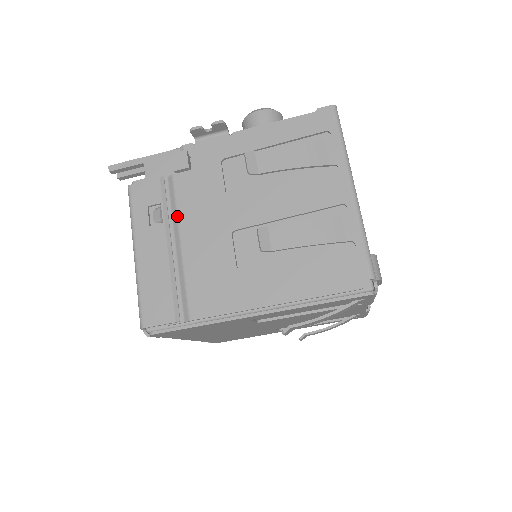
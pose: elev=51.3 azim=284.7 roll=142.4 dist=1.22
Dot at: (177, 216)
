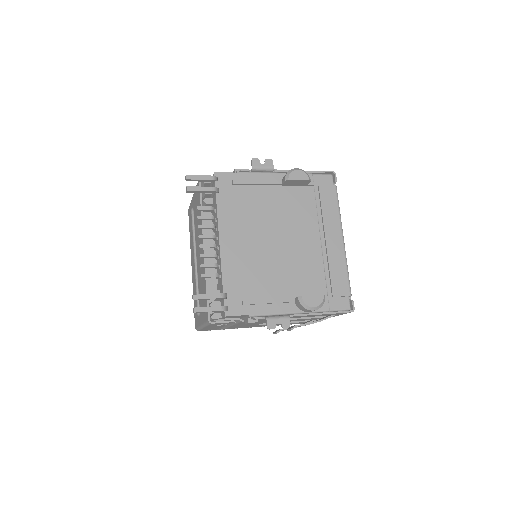
Dot at: (235, 324)
